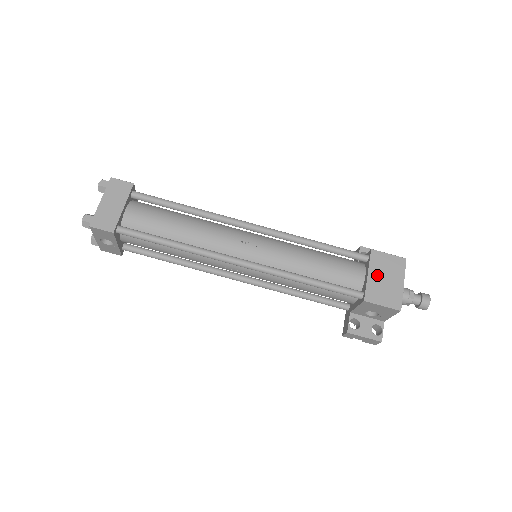
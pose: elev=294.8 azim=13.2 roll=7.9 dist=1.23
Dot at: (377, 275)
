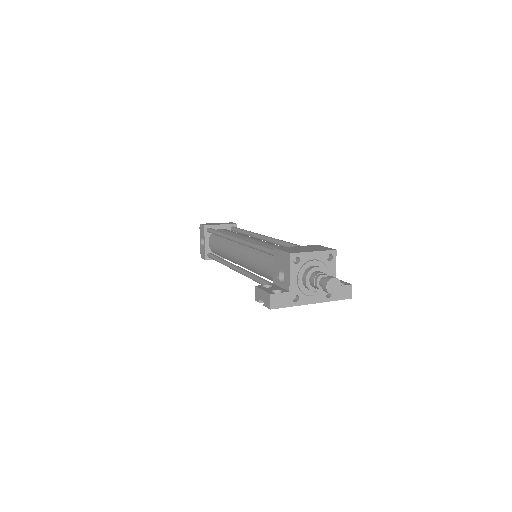
Dot at: (302, 247)
